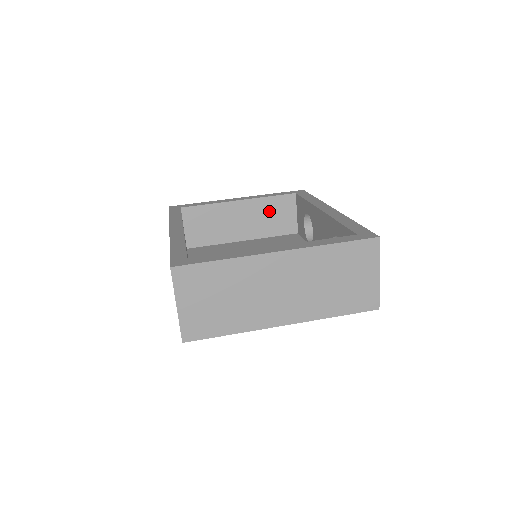
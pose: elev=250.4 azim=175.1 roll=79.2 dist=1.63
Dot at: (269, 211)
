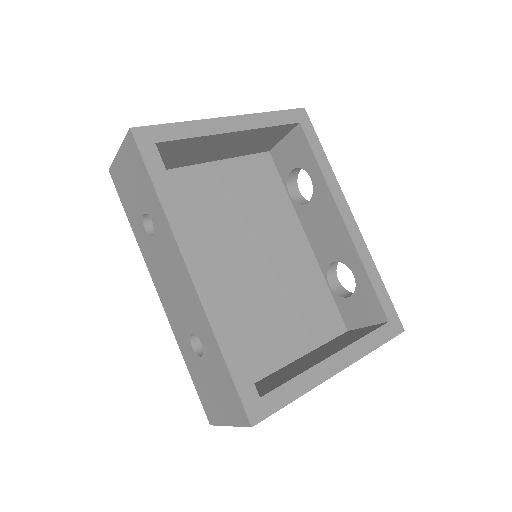
Dot at: (258, 138)
